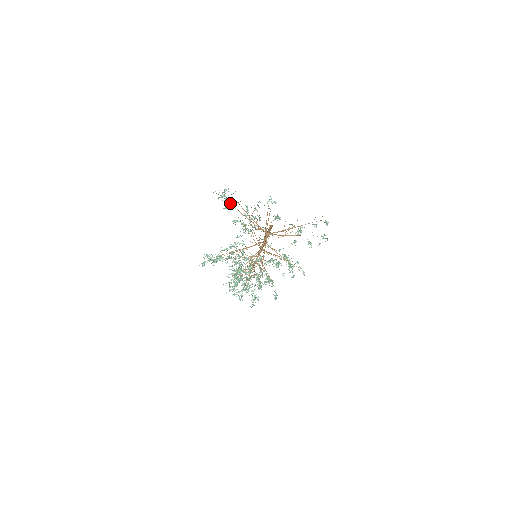
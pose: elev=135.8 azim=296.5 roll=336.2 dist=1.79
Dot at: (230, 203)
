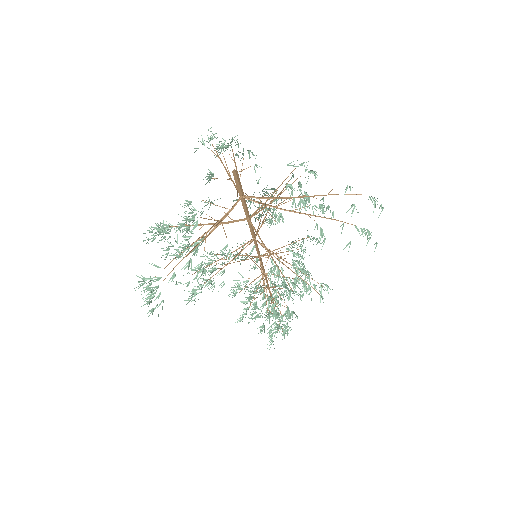
Dot at: occluded
